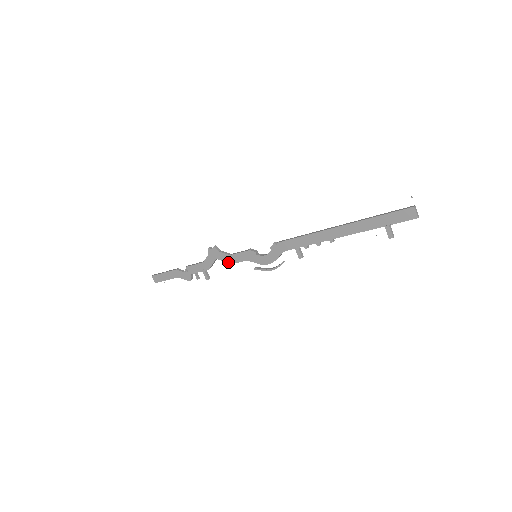
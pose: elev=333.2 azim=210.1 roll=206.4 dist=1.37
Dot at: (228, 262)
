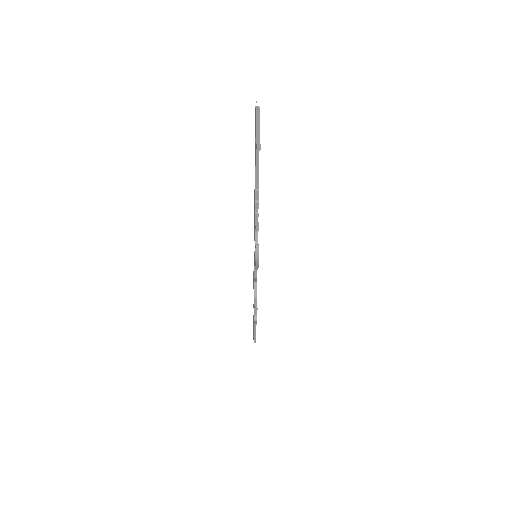
Dot at: (254, 278)
